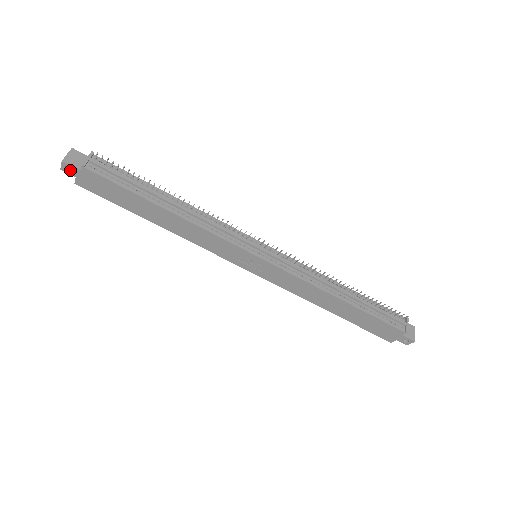
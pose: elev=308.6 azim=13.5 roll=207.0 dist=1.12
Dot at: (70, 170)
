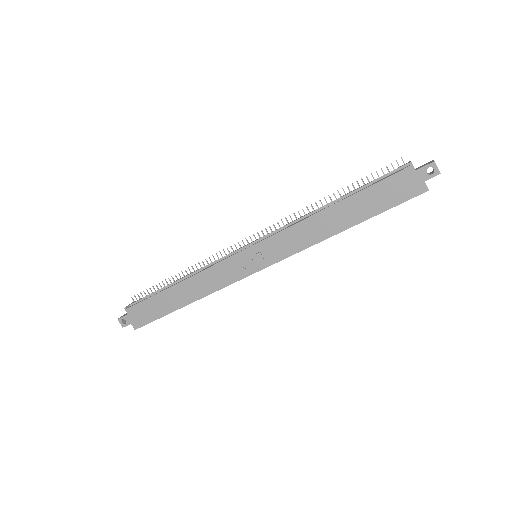
Dot at: (126, 323)
